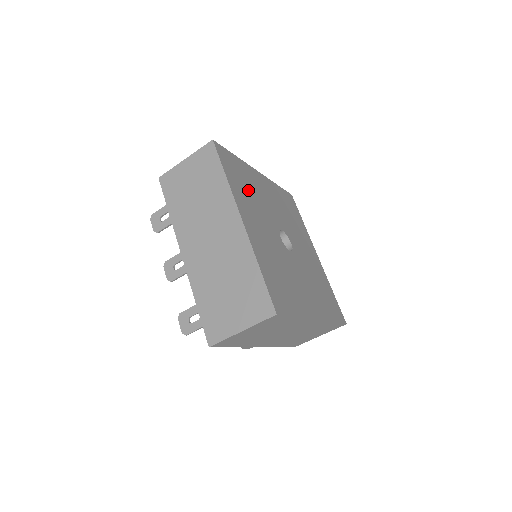
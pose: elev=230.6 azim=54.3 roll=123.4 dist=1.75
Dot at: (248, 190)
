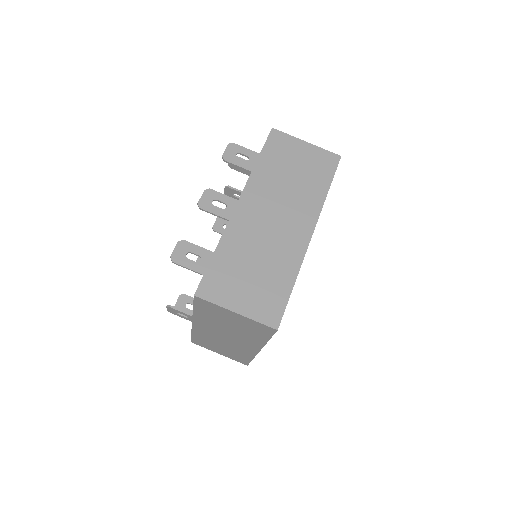
Dot at: occluded
